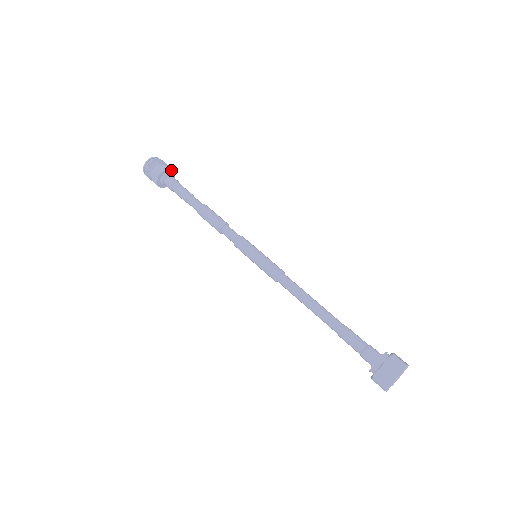
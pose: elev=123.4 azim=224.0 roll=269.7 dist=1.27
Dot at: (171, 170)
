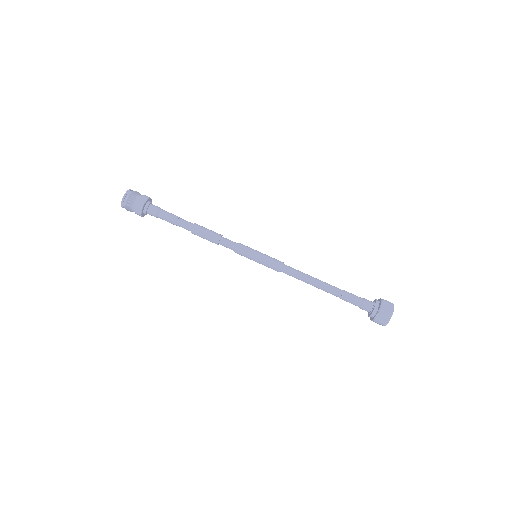
Dot at: (150, 199)
